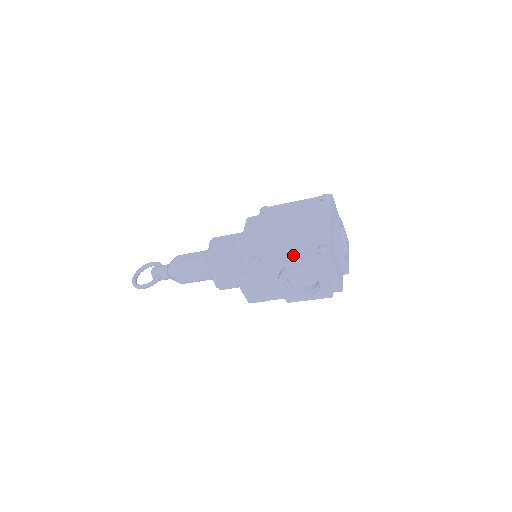
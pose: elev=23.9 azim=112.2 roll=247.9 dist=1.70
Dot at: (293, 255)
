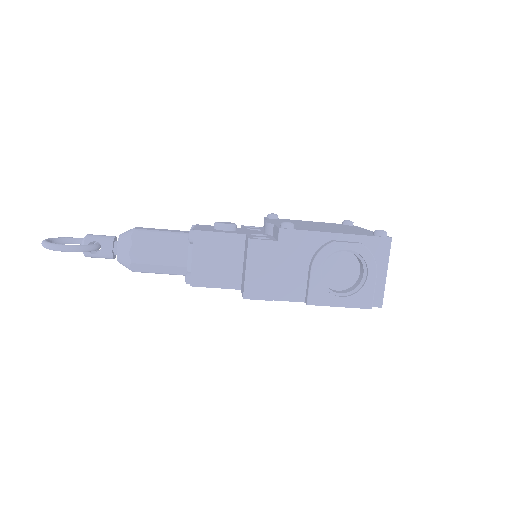
Dot at: (341, 232)
